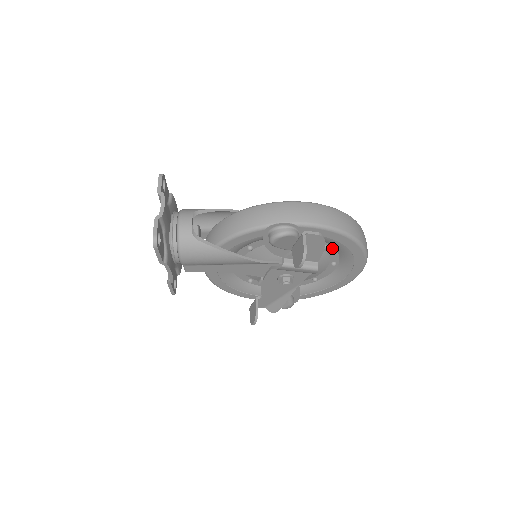
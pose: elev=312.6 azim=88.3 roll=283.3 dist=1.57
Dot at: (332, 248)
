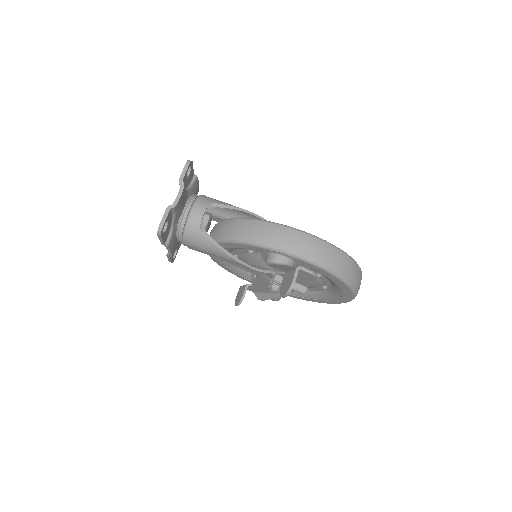
Dot at: (326, 278)
